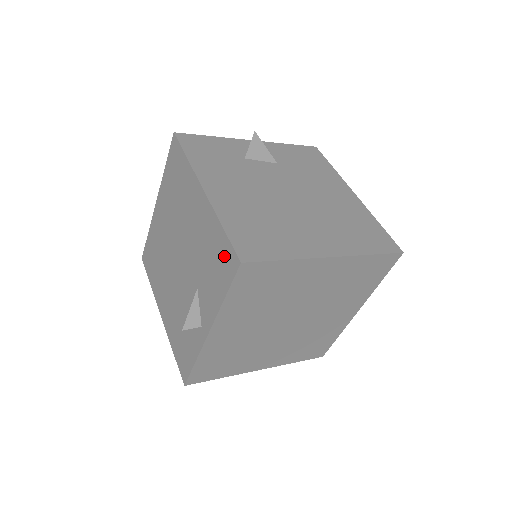
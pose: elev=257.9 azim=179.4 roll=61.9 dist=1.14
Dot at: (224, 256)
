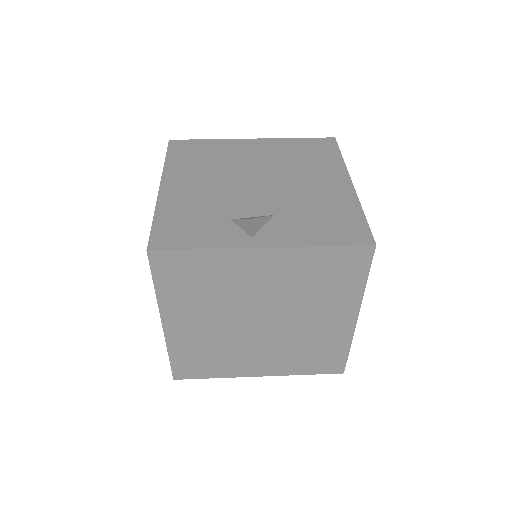
Dot at: (351, 227)
